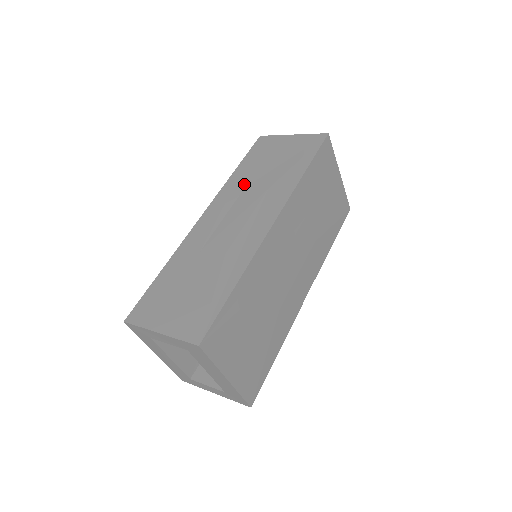
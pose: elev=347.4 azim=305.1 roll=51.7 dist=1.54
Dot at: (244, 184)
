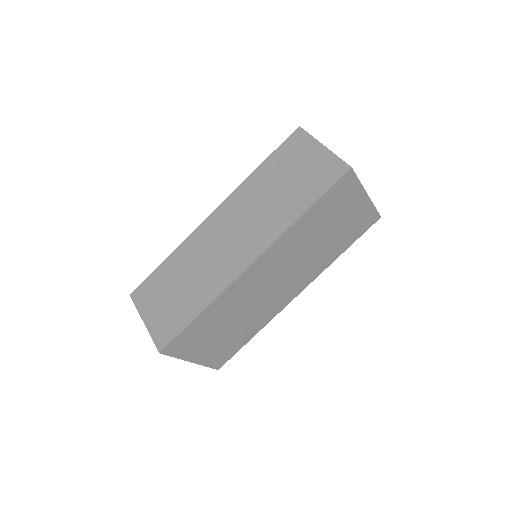
Dot at: (255, 194)
